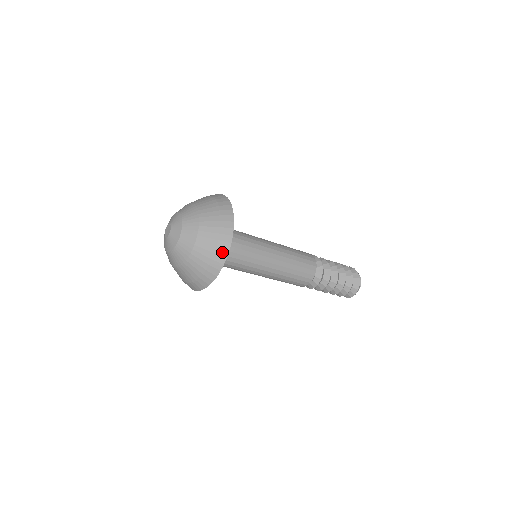
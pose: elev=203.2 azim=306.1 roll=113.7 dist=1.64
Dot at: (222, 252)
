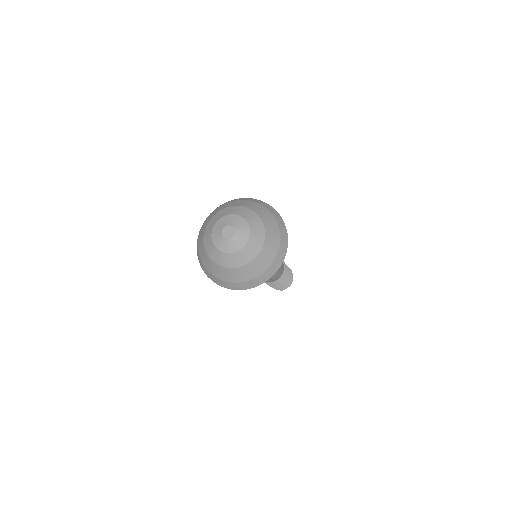
Dot at: (267, 276)
